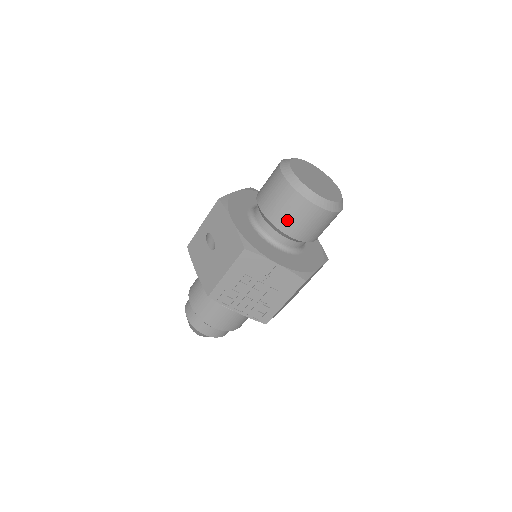
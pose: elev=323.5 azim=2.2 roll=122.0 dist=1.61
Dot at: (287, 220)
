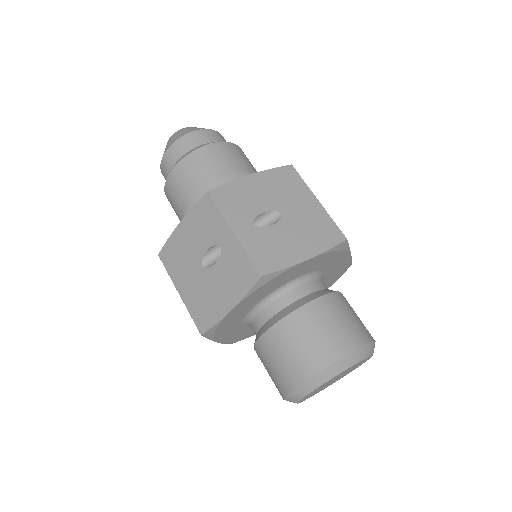
Dot at: (263, 363)
